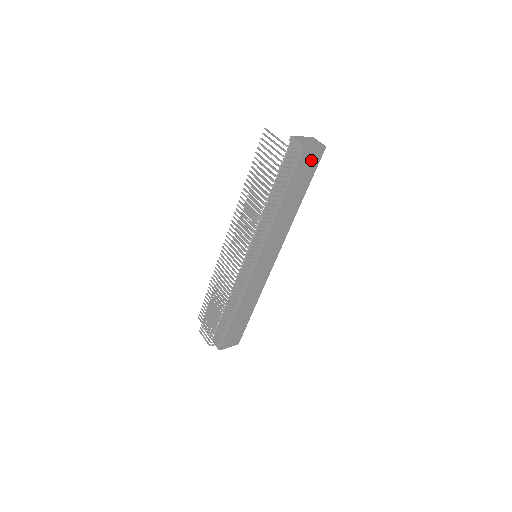
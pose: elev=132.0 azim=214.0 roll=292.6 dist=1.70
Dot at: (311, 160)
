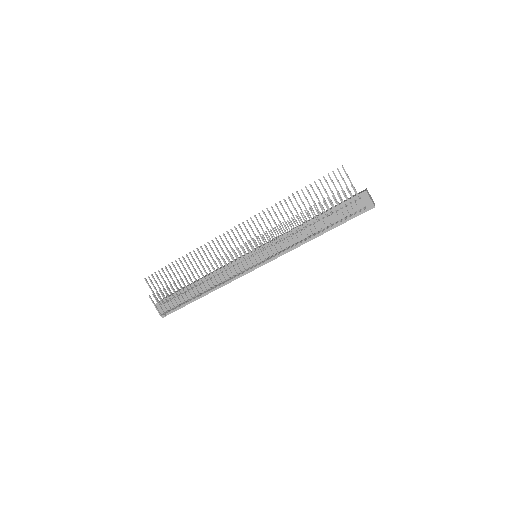
Dot at: occluded
